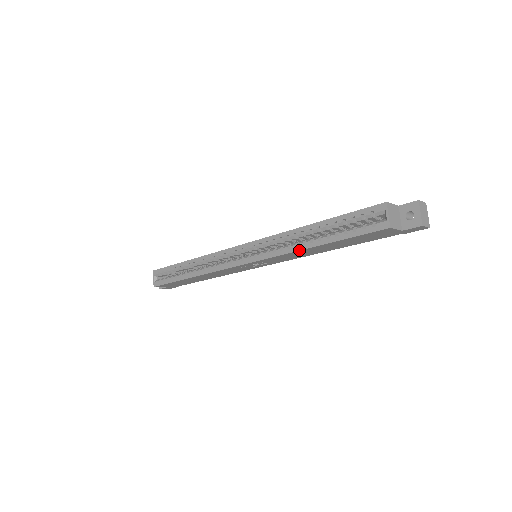
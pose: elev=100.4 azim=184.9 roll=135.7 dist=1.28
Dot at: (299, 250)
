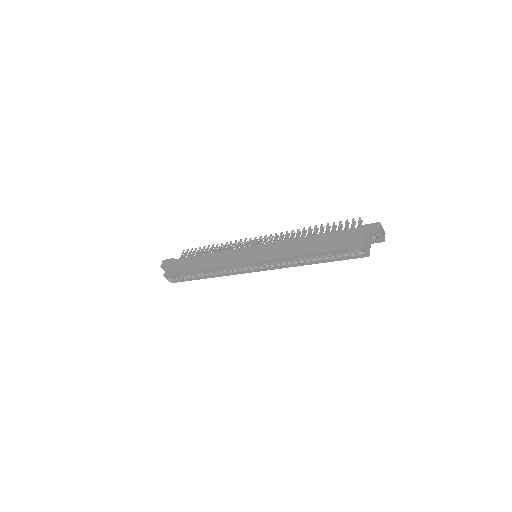
Dot at: occluded
